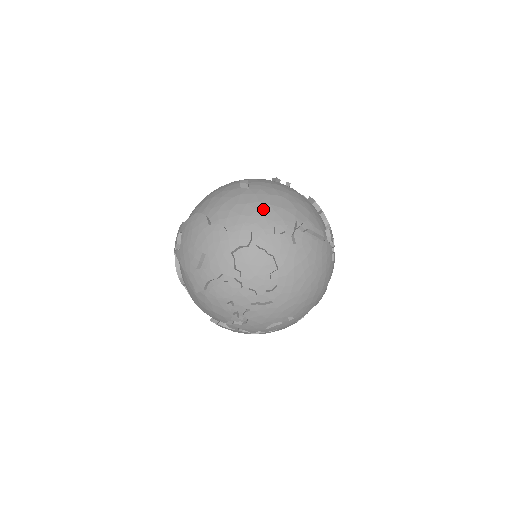
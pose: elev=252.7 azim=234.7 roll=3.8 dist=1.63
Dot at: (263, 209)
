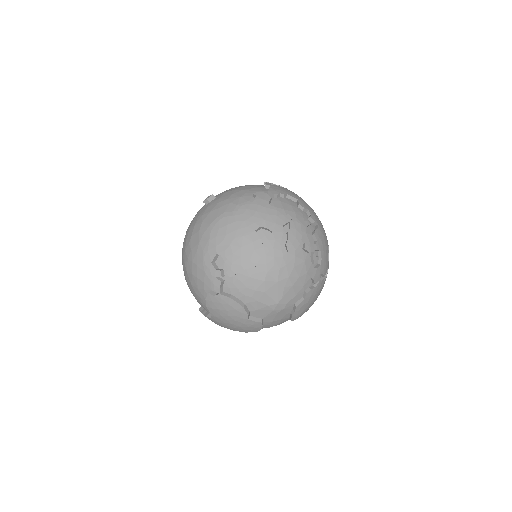
Dot at: (244, 188)
